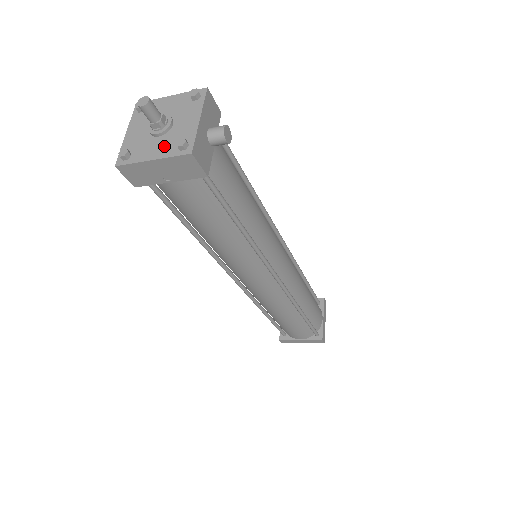
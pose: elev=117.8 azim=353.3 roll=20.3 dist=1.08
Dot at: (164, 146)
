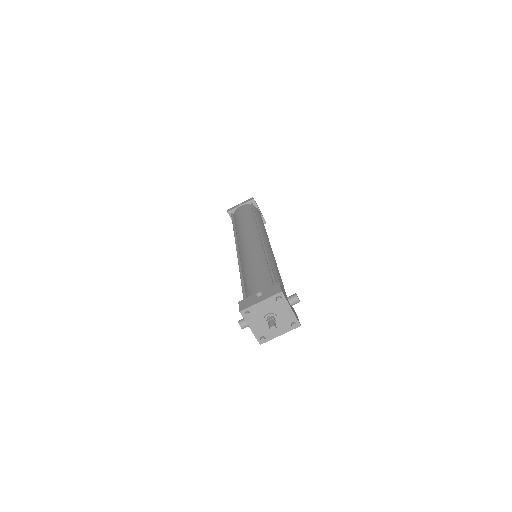
Dot at: (282, 328)
